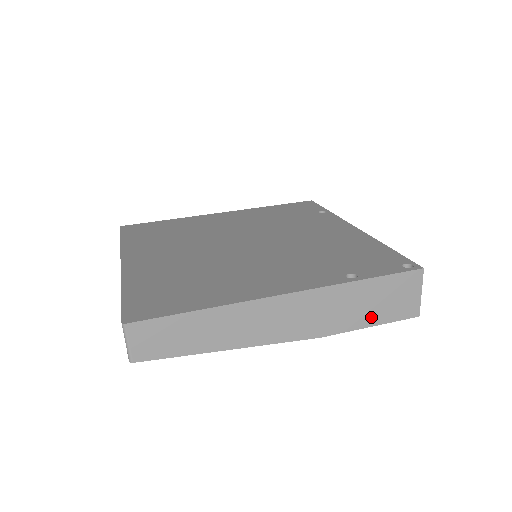
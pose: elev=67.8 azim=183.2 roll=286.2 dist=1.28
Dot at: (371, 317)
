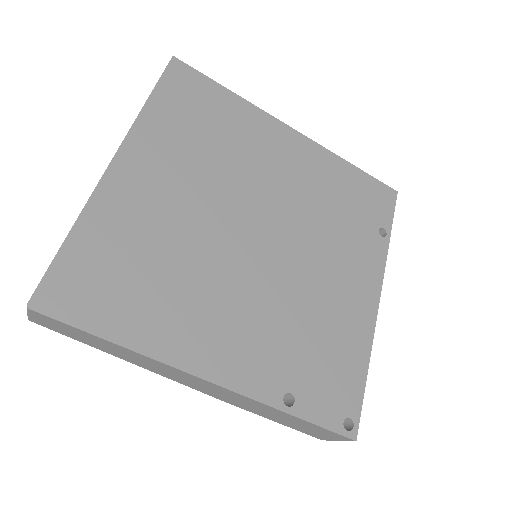
Dot at: (279, 420)
